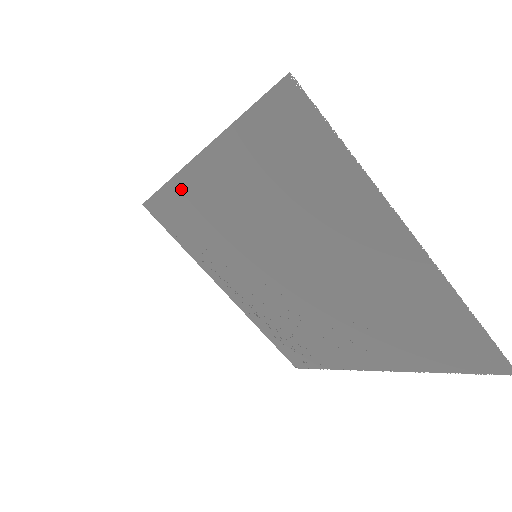
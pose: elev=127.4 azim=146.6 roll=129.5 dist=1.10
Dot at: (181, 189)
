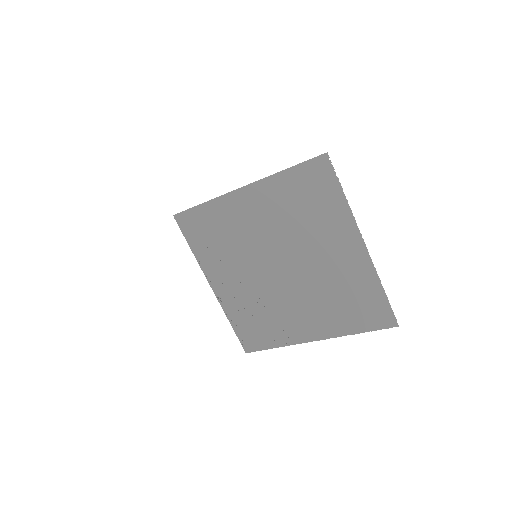
Dot at: (219, 206)
